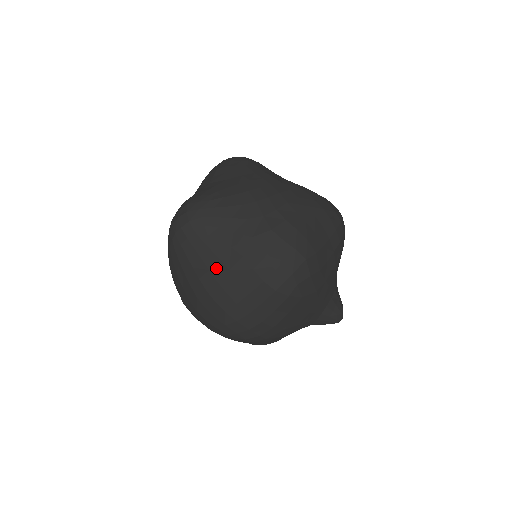
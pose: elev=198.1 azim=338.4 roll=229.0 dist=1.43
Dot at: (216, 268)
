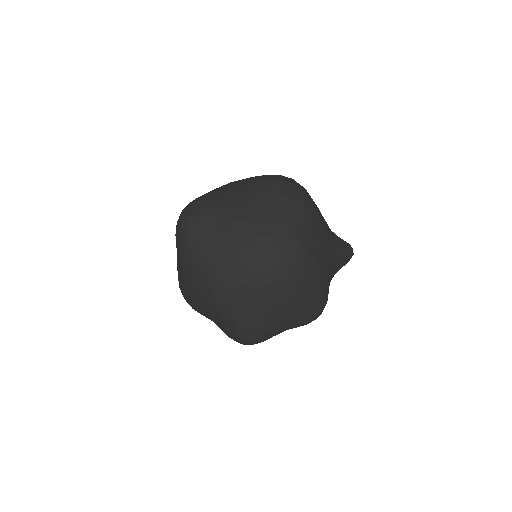
Dot at: (238, 213)
